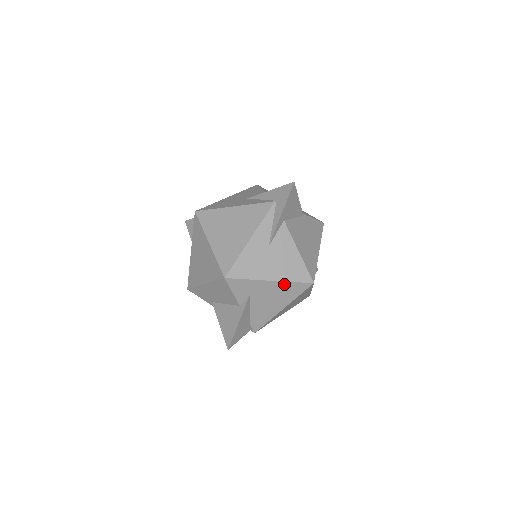
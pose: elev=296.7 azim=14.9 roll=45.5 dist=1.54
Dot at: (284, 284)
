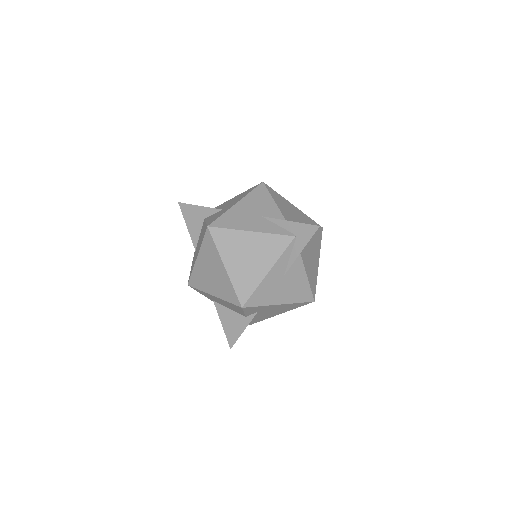
Dot at: (290, 304)
